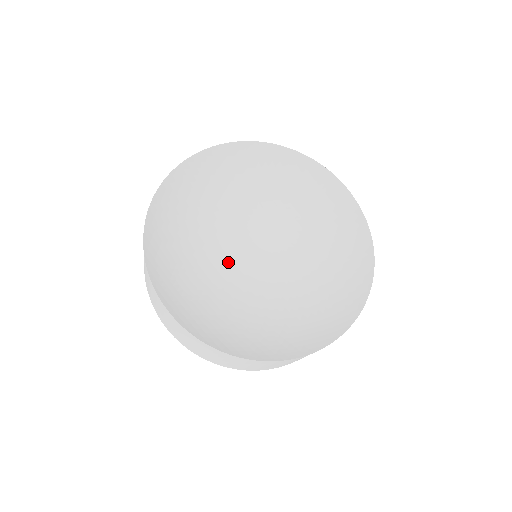
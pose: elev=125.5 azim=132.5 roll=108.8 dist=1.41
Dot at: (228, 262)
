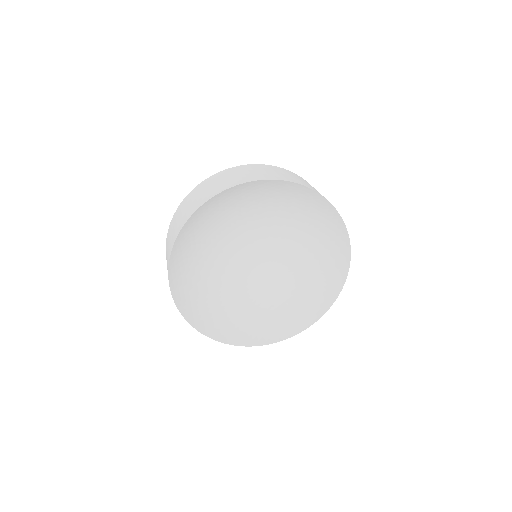
Dot at: (234, 248)
